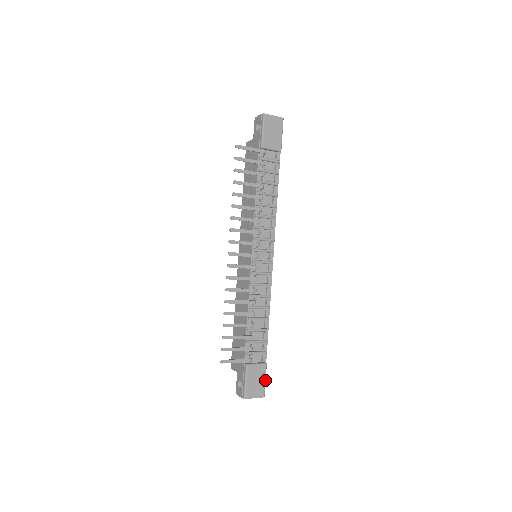
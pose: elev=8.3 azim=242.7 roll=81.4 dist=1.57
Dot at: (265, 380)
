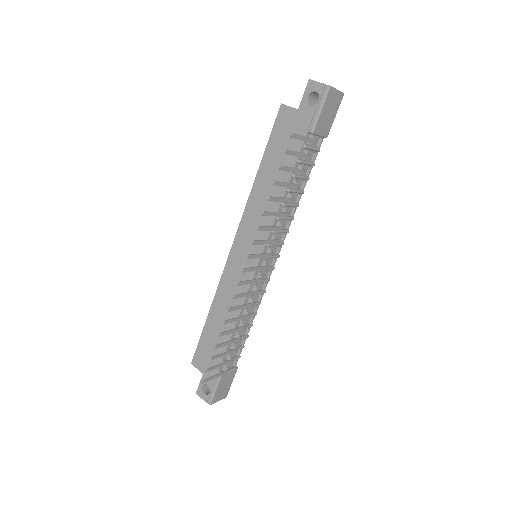
Dot at: occluded
